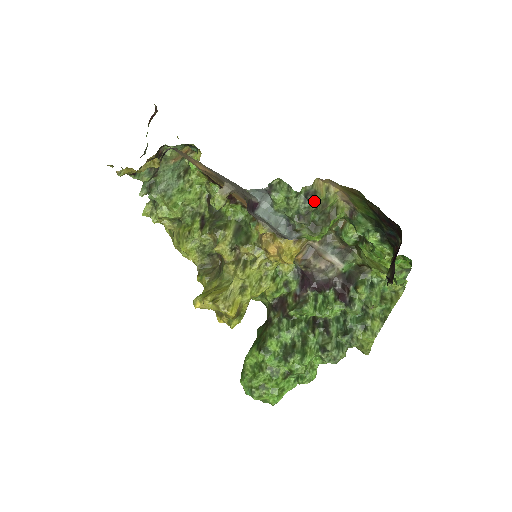
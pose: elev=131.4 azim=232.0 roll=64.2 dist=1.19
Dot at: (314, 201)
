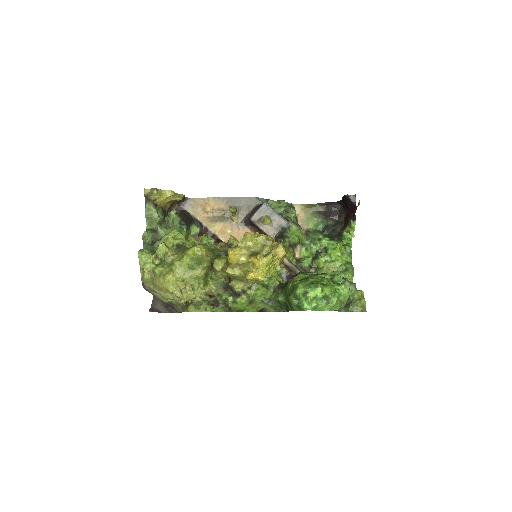
Dot at: occluded
